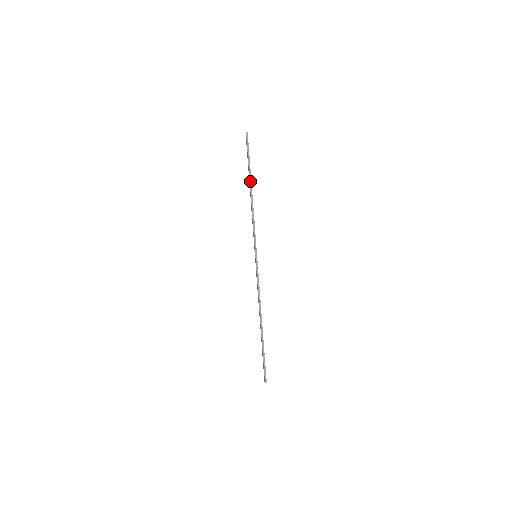
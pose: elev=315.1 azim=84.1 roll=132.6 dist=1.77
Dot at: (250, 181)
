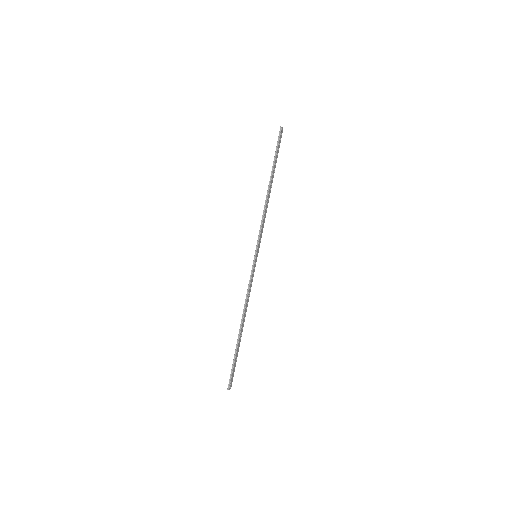
Dot at: (271, 178)
